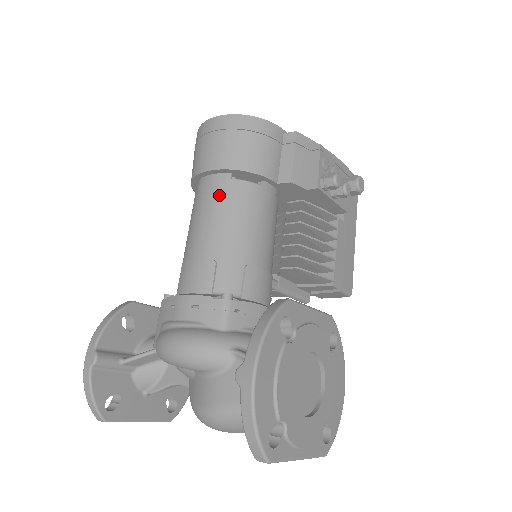
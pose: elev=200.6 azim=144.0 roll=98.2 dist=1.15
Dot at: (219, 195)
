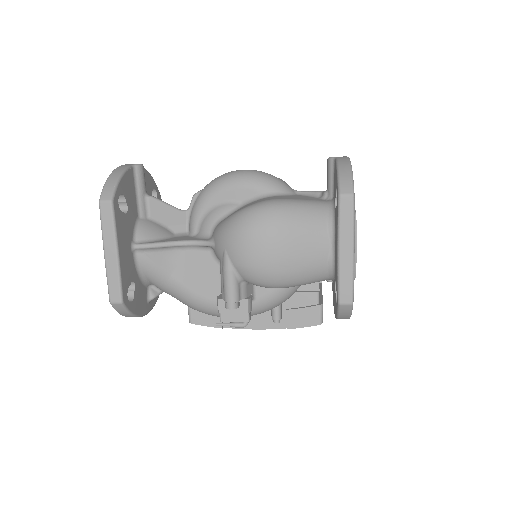
Dot at: occluded
